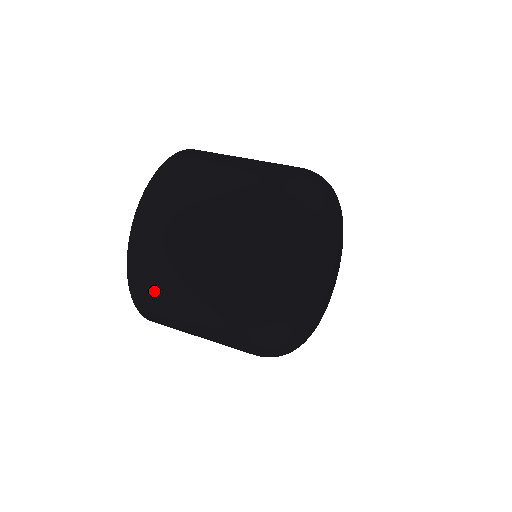
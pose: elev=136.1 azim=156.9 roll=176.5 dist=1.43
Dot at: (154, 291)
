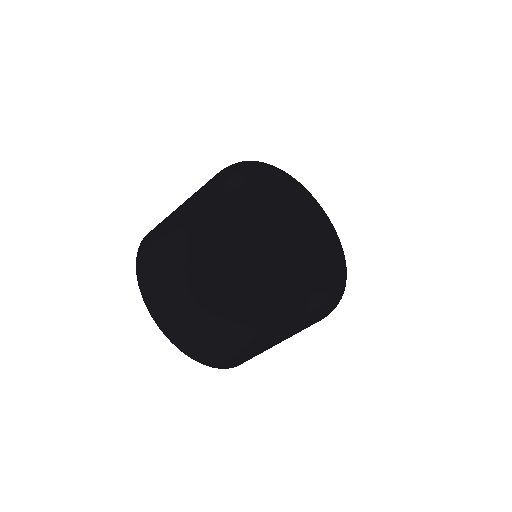
Dot at: (153, 254)
